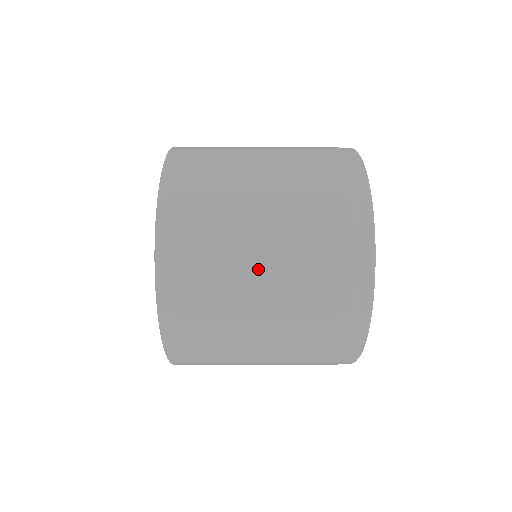
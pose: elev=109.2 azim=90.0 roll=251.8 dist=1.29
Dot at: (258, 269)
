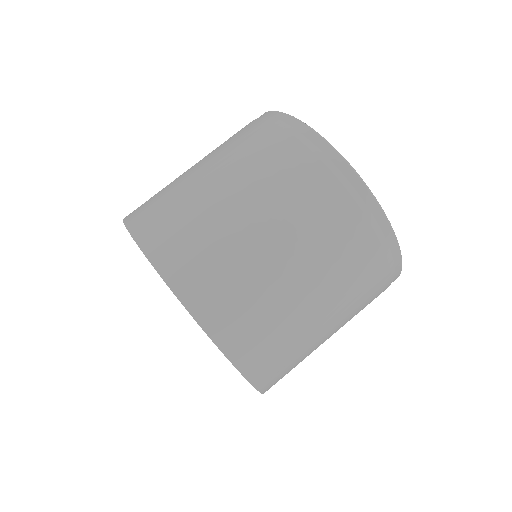
Dot at: (327, 329)
